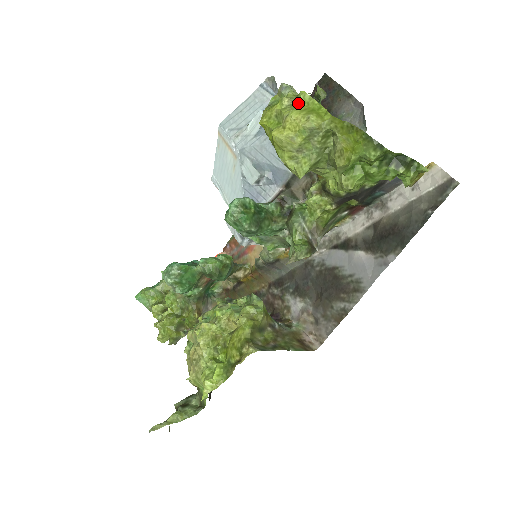
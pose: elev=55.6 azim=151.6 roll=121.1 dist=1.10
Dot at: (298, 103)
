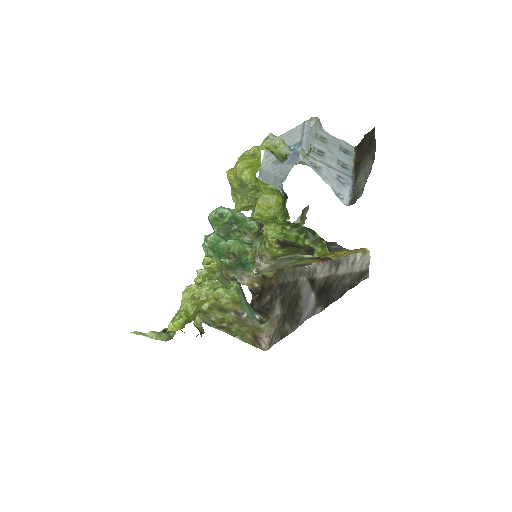
Dot at: (255, 155)
